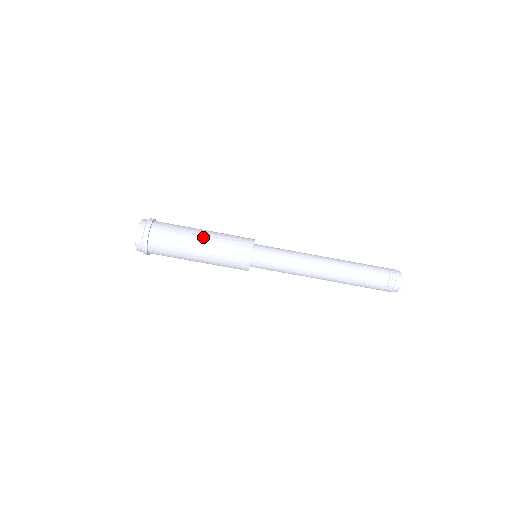
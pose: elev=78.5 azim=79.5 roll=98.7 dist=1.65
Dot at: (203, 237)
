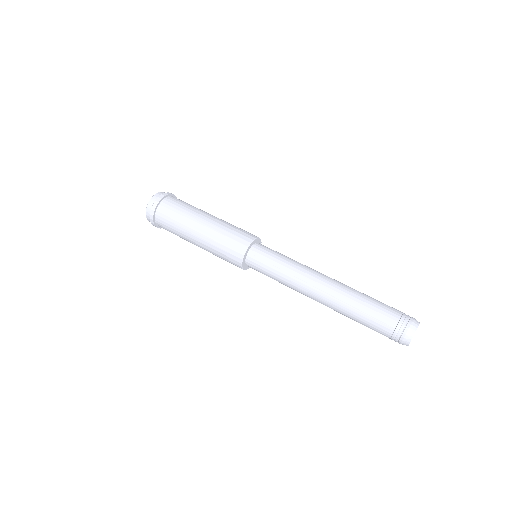
Dot at: occluded
